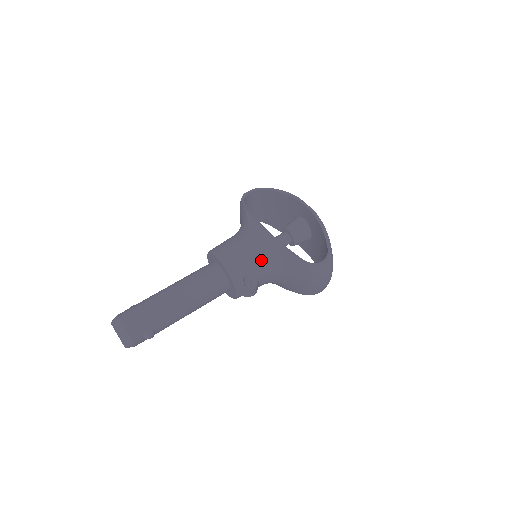
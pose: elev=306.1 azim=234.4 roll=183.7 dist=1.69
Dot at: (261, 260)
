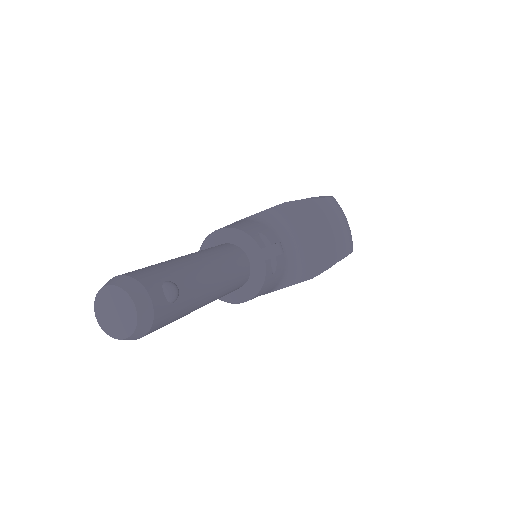
Dot at: (265, 224)
